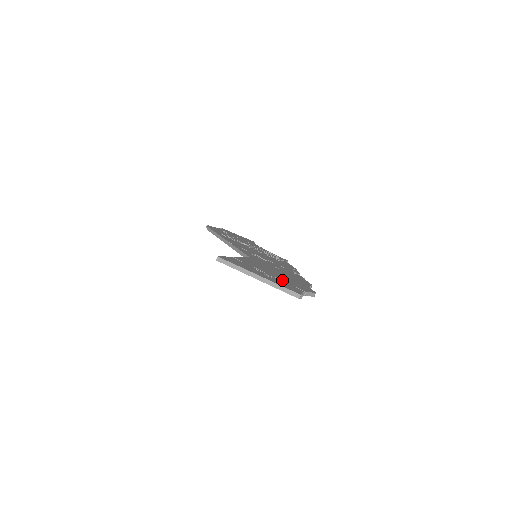
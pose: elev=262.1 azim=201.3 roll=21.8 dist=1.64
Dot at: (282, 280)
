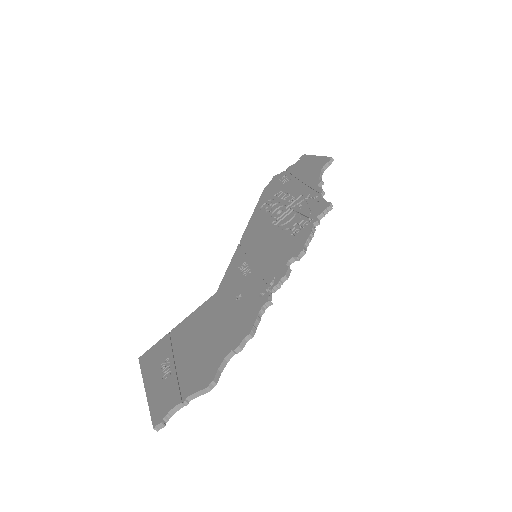
Dot at: (180, 374)
